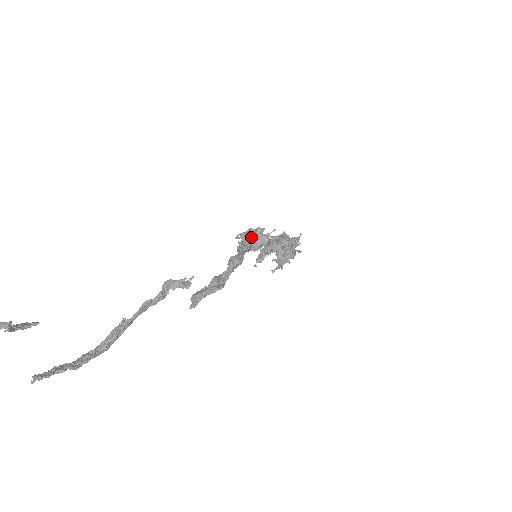
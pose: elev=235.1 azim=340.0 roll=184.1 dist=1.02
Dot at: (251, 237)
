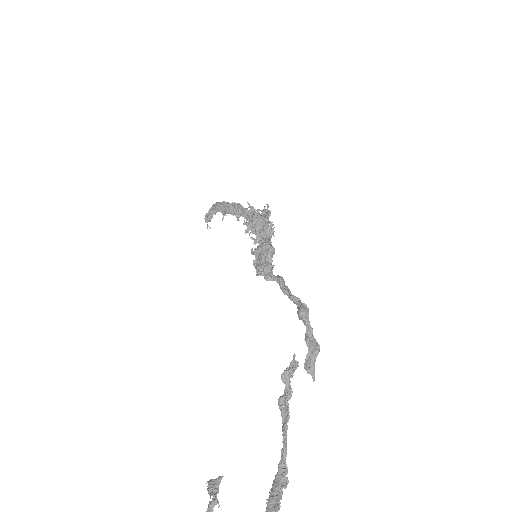
Dot at: (262, 258)
